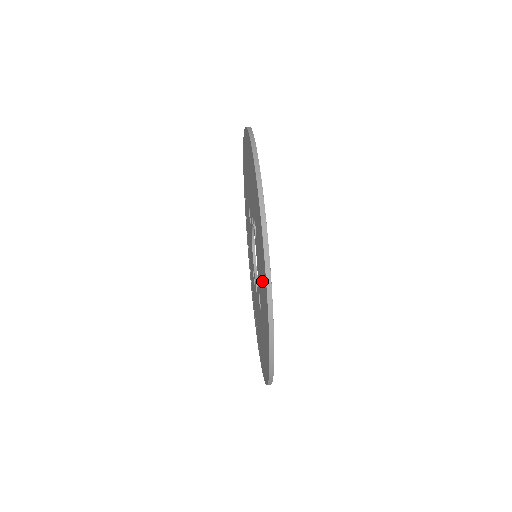
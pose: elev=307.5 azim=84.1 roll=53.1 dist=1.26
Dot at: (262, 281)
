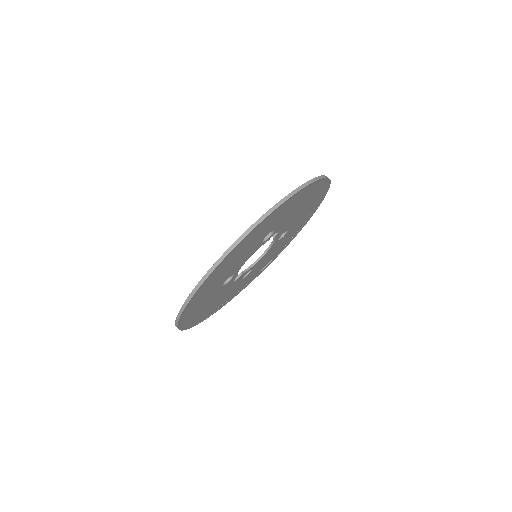
Dot at: occluded
